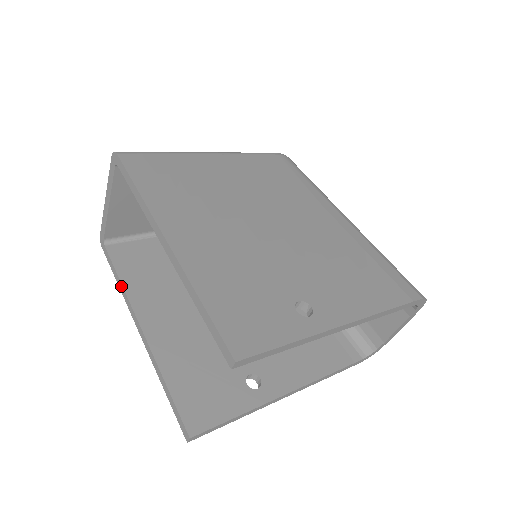
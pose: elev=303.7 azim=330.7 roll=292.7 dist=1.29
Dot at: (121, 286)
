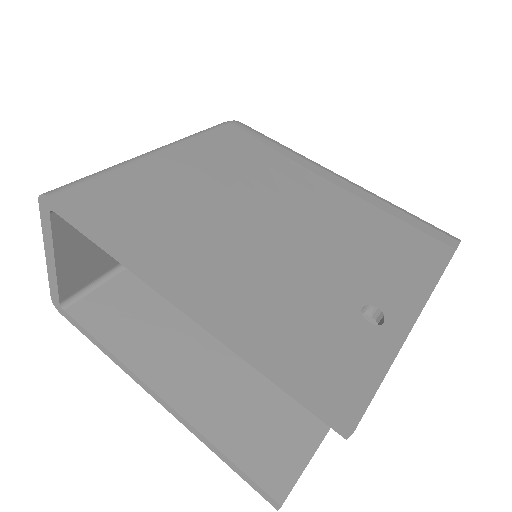
Dot at: (110, 354)
